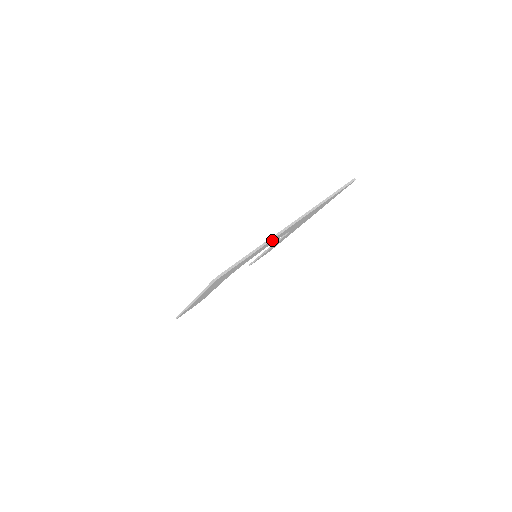
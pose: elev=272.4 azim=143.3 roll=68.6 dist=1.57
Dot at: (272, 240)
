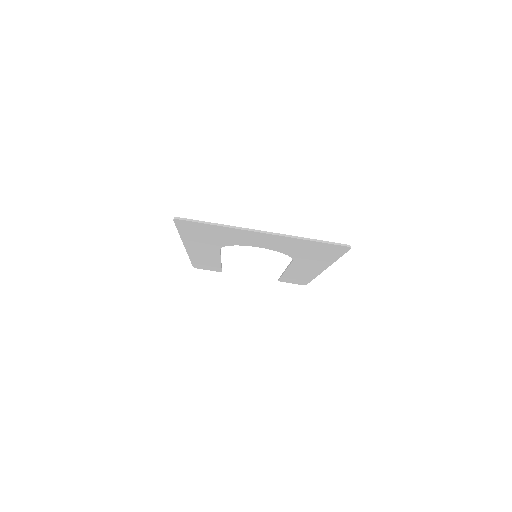
Dot at: (242, 232)
